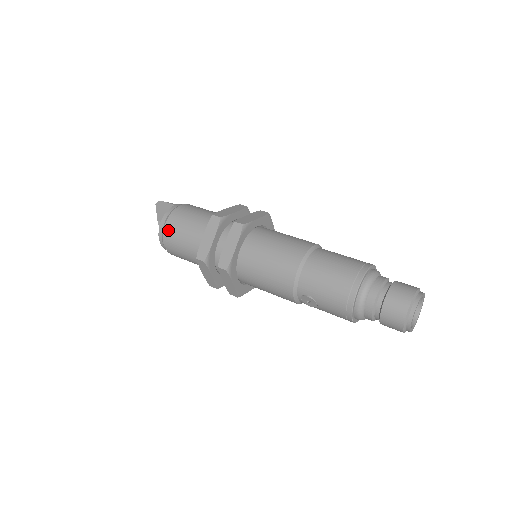
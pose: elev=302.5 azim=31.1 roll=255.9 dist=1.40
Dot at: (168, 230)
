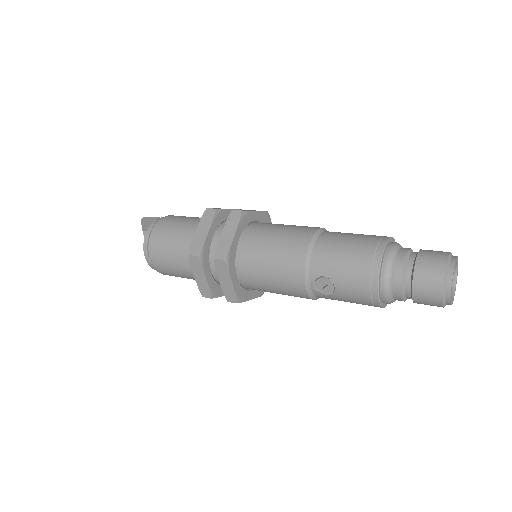
Dot at: (155, 237)
